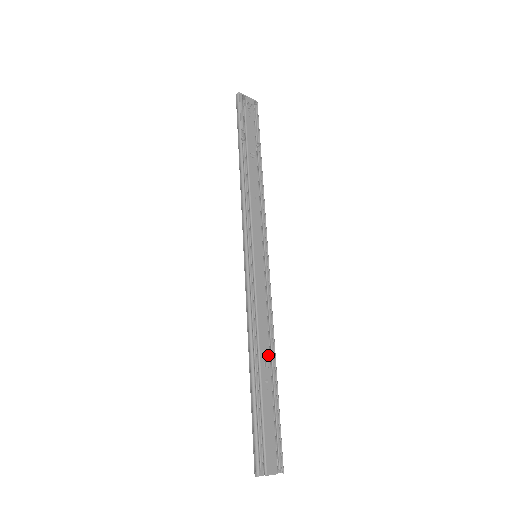
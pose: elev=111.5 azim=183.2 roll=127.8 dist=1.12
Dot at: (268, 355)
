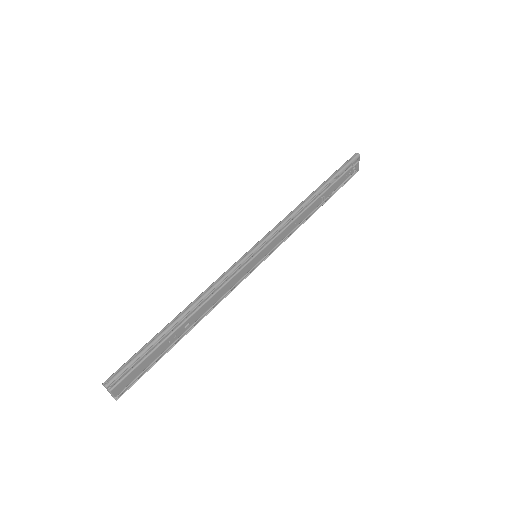
Dot at: (194, 321)
